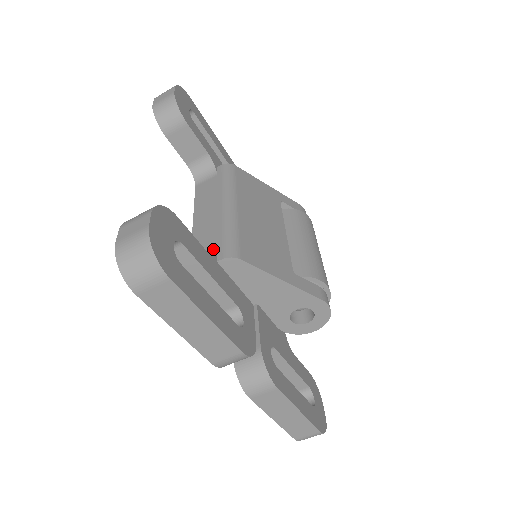
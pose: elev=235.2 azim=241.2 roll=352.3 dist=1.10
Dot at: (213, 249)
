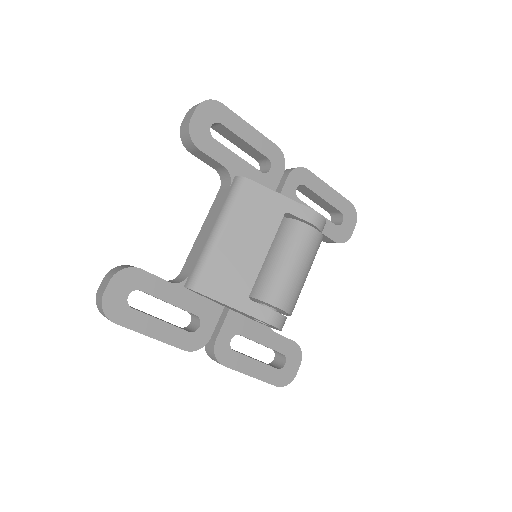
Dot at: (188, 273)
